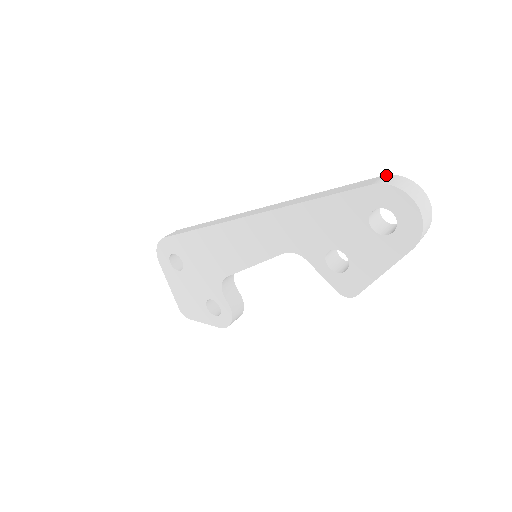
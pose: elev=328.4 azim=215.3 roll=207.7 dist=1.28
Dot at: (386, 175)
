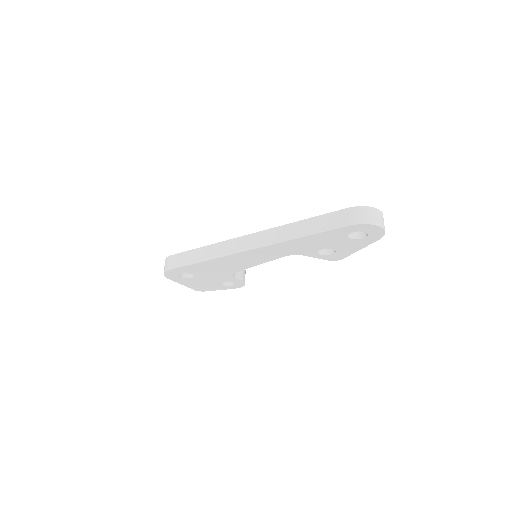
Dot at: (350, 208)
